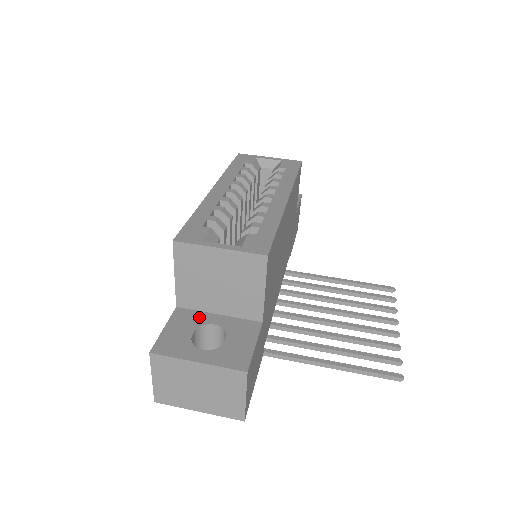
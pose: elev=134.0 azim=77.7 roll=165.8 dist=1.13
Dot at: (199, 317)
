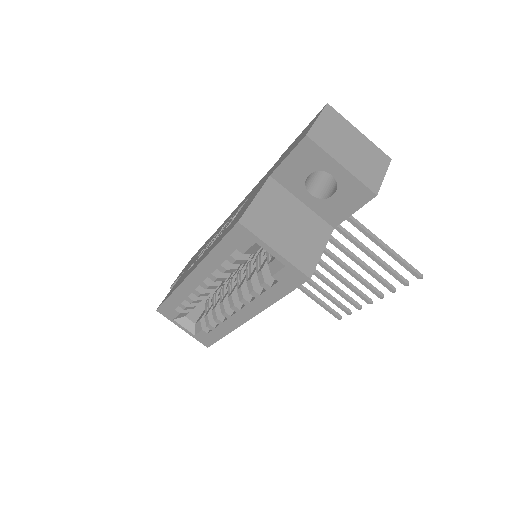
Dot at: occluded
